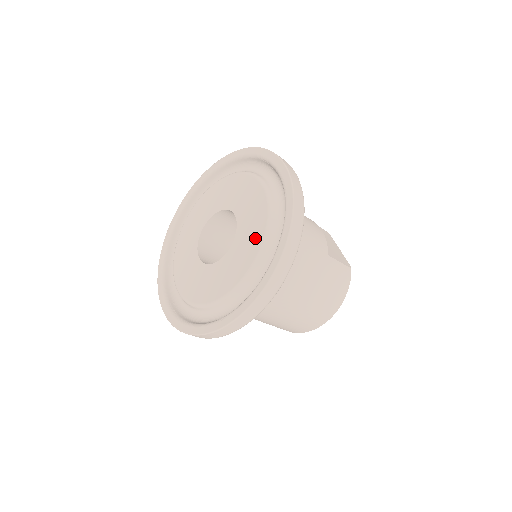
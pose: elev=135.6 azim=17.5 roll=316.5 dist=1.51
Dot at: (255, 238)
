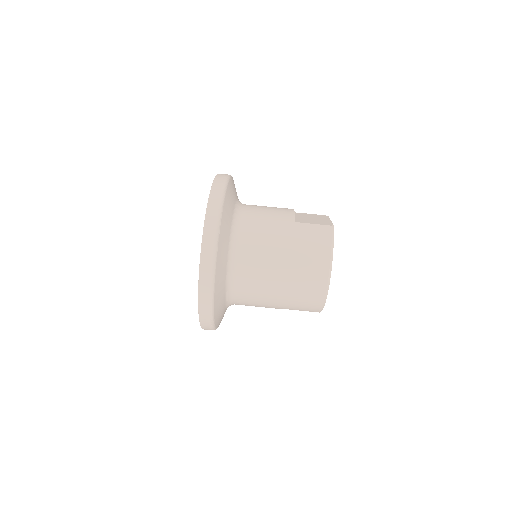
Dot at: occluded
